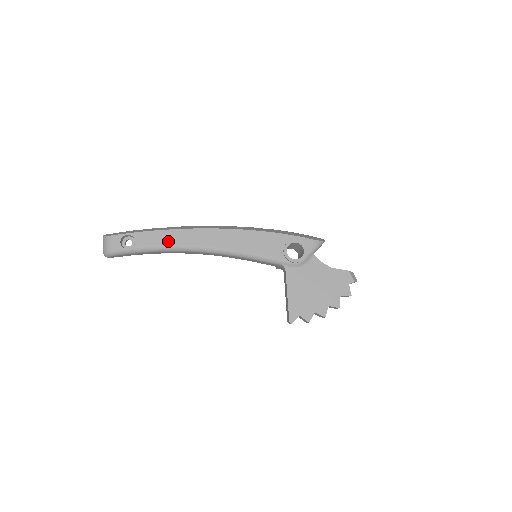
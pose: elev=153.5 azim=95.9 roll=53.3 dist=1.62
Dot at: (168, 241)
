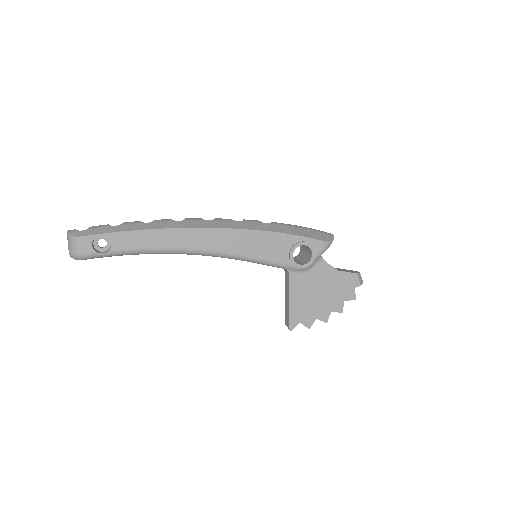
Dot at: (153, 243)
